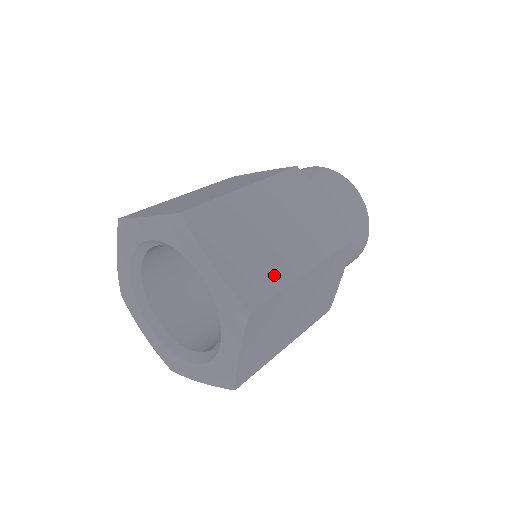
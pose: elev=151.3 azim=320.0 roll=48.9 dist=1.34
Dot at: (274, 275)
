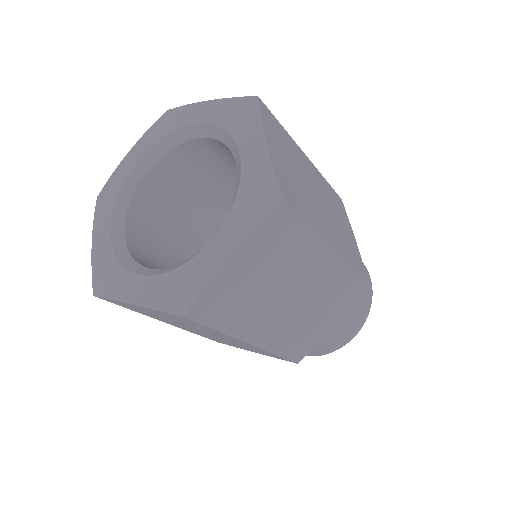
Dot at: (308, 213)
